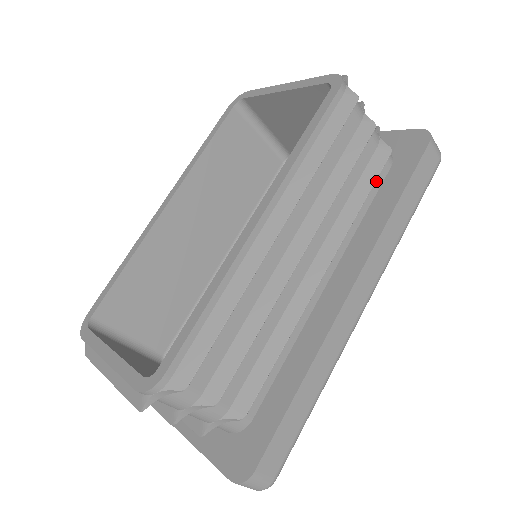
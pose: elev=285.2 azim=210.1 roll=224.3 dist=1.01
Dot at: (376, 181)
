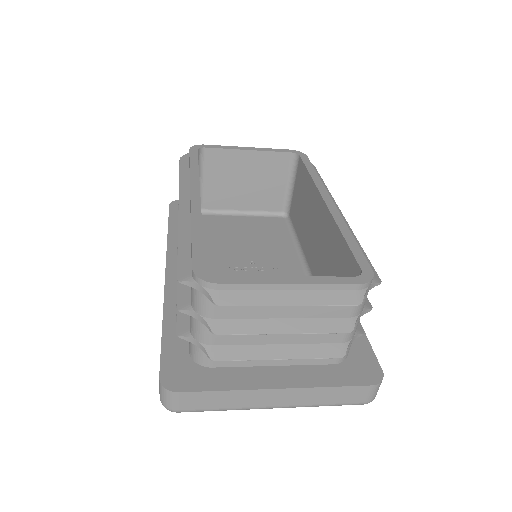
Dot at: occluded
